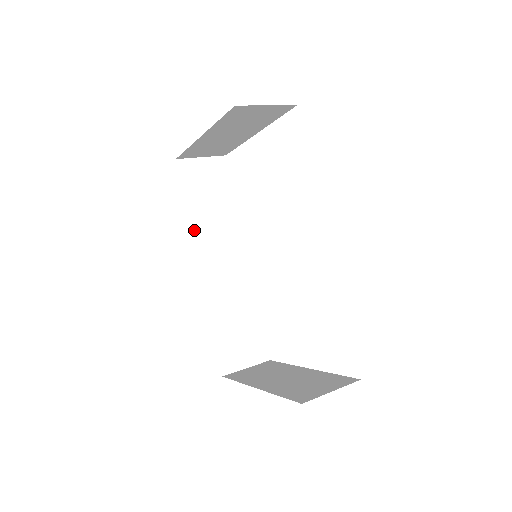
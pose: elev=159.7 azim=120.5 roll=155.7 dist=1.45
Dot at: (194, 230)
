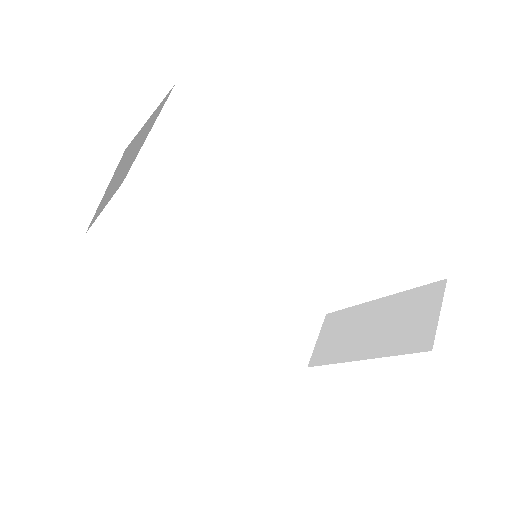
Dot at: (168, 279)
